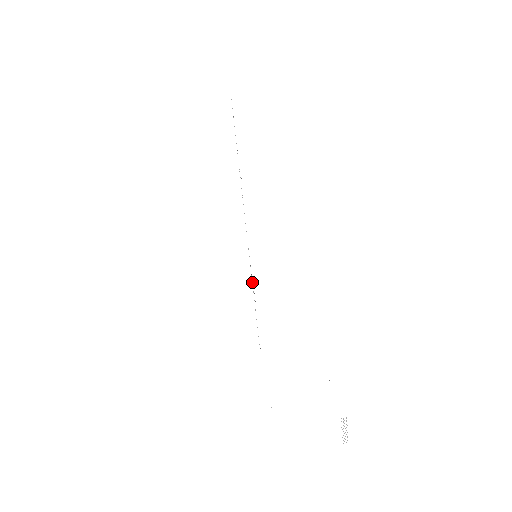
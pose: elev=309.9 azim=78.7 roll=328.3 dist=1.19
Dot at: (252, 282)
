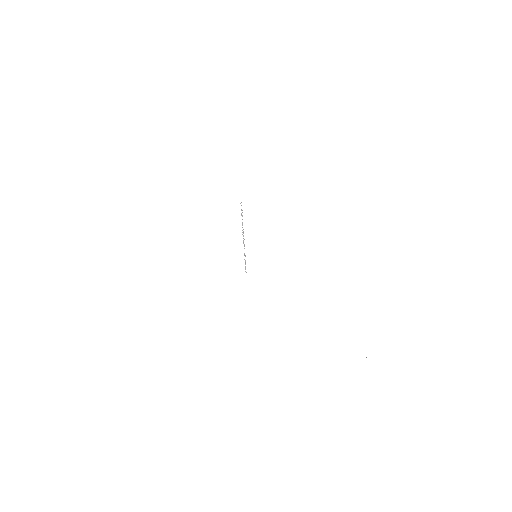
Dot at: occluded
